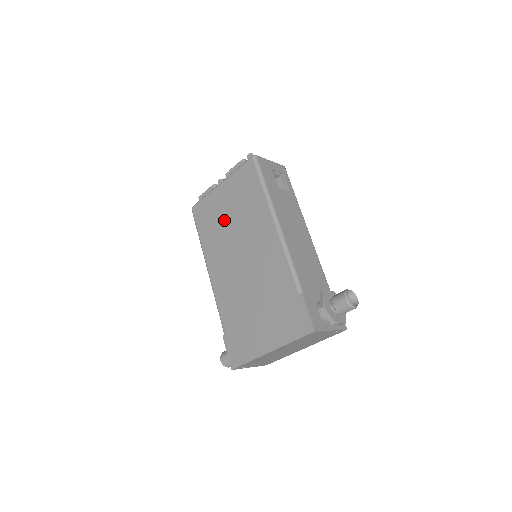
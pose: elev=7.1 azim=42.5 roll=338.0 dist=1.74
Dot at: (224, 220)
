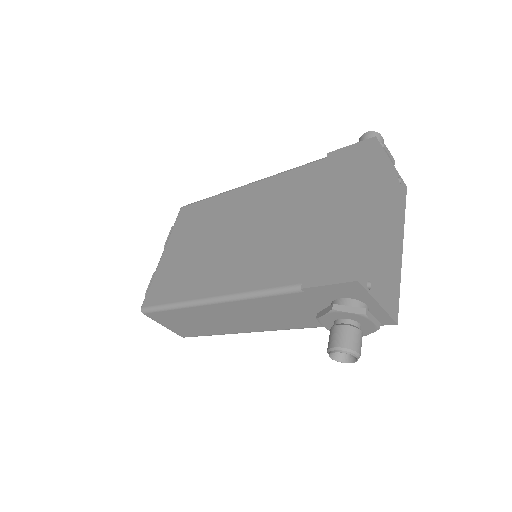
Dot at: (192, 255)
